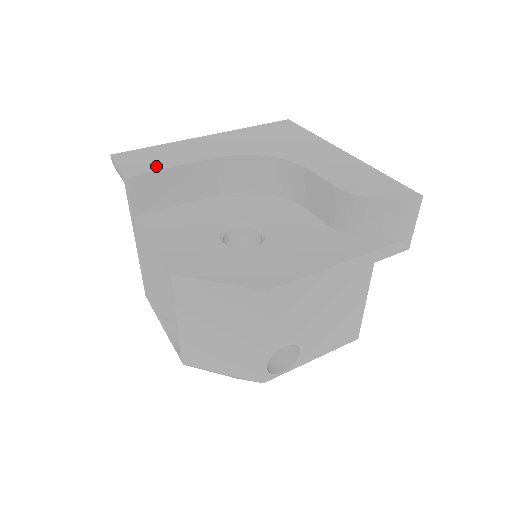
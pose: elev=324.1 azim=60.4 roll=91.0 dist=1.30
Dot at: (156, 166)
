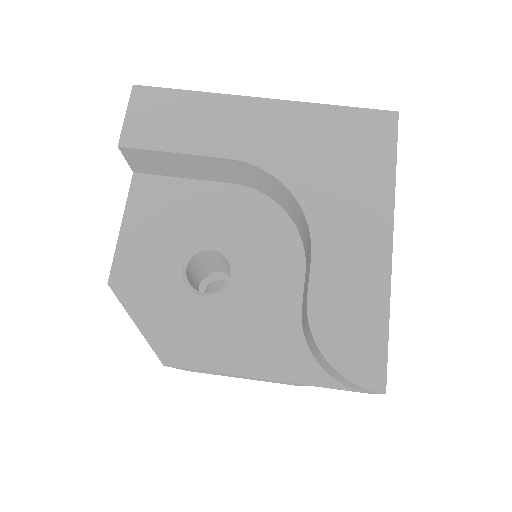
Dot at: (159, 140)
